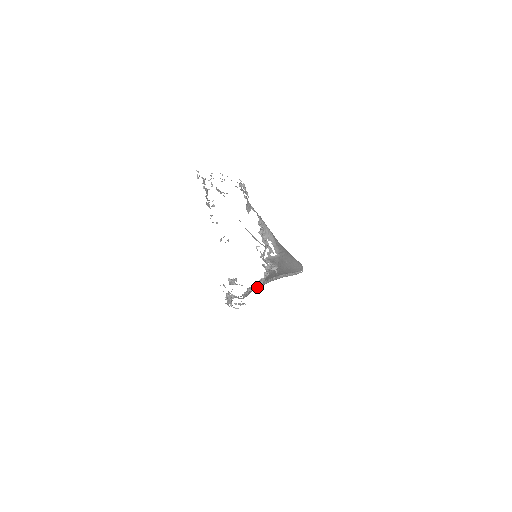
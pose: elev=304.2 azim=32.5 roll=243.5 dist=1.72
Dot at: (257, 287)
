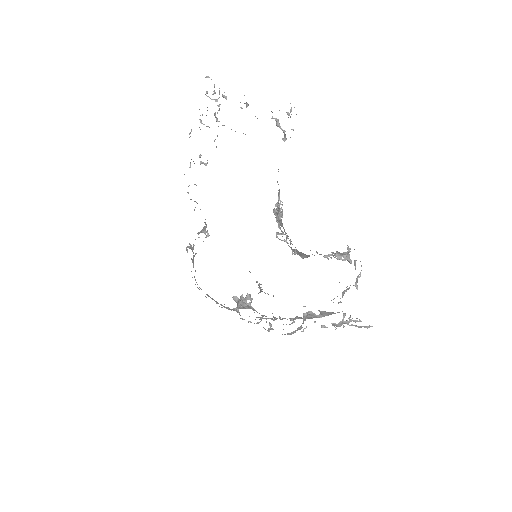
Dot at: occluded
